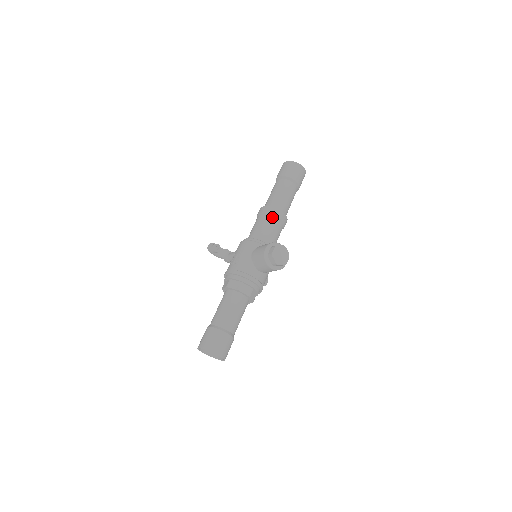
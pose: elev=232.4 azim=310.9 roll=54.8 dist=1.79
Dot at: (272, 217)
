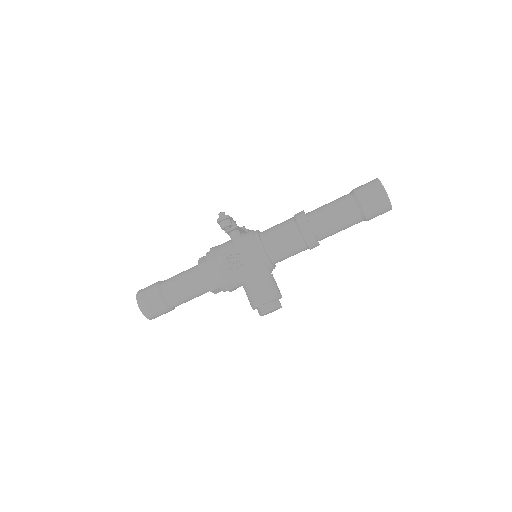
Dot at: (305, 246)
